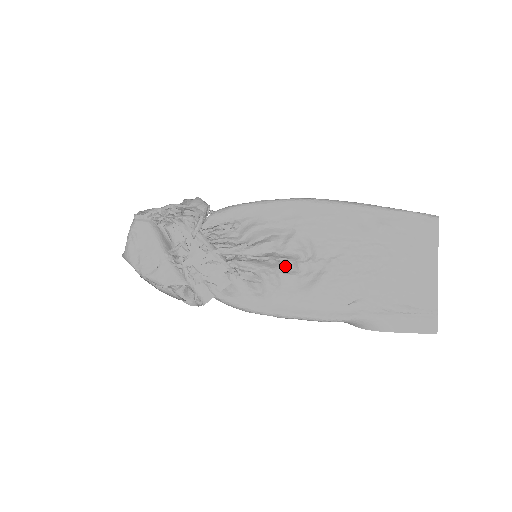
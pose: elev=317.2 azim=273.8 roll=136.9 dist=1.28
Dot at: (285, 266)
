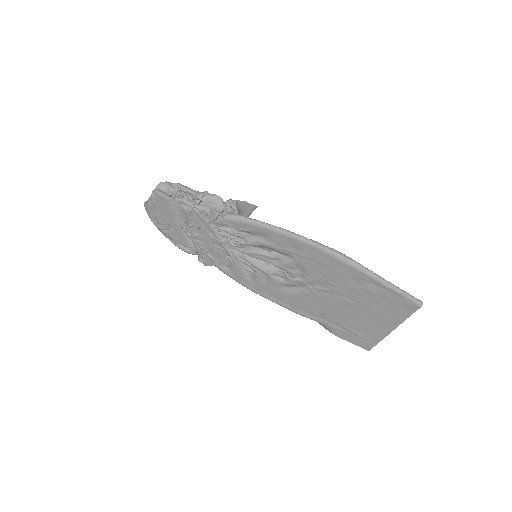
Dot at: (277, 273)
